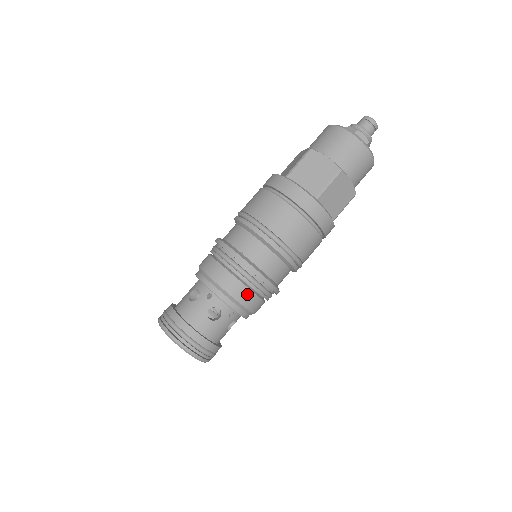
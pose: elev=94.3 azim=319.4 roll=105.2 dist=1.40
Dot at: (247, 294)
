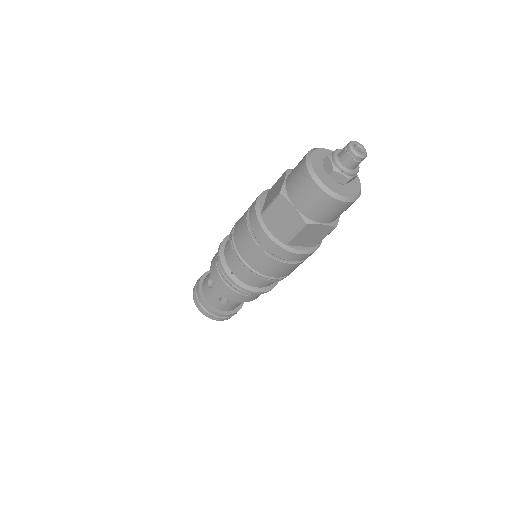
Dot at: (242, 297)
